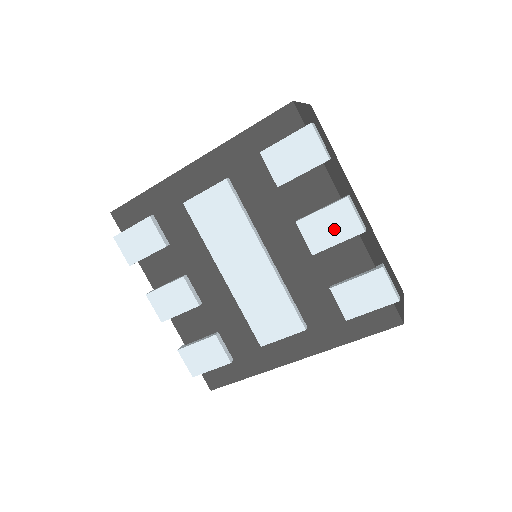
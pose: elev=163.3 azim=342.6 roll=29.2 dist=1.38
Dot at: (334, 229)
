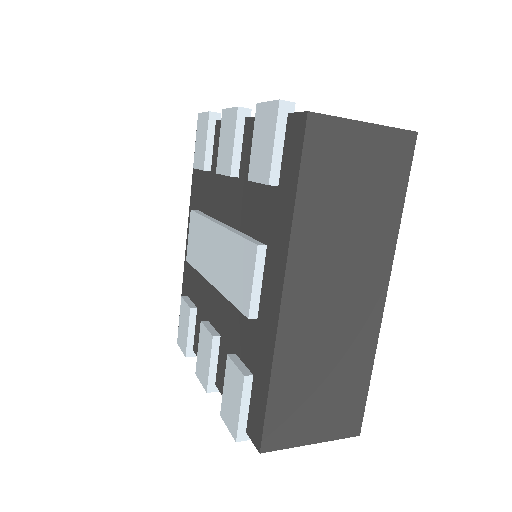
Dot at: (228, 139)
